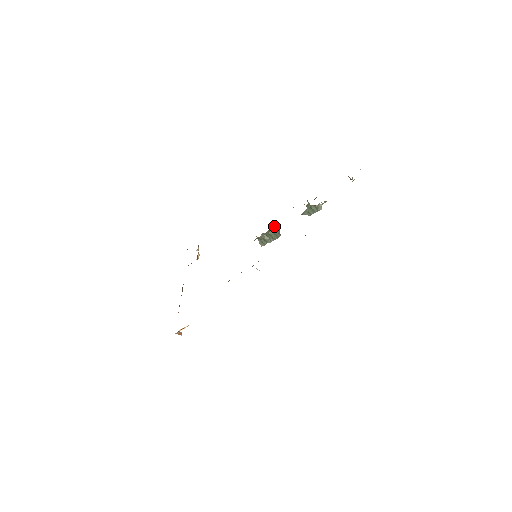
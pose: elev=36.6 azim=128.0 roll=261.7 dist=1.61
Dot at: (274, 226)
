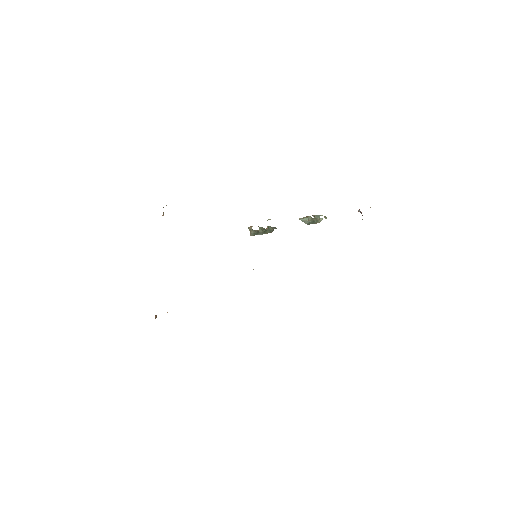
Dot at: occluded
